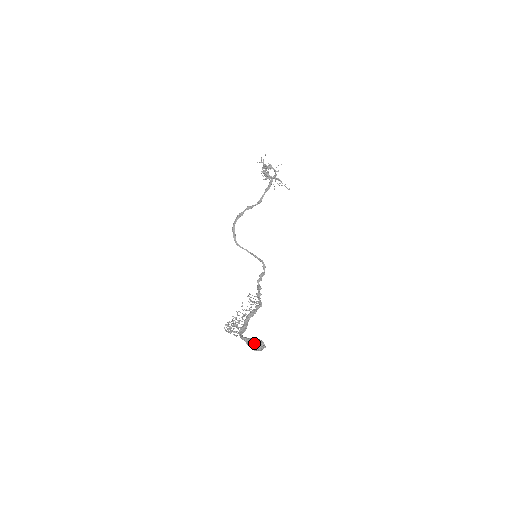
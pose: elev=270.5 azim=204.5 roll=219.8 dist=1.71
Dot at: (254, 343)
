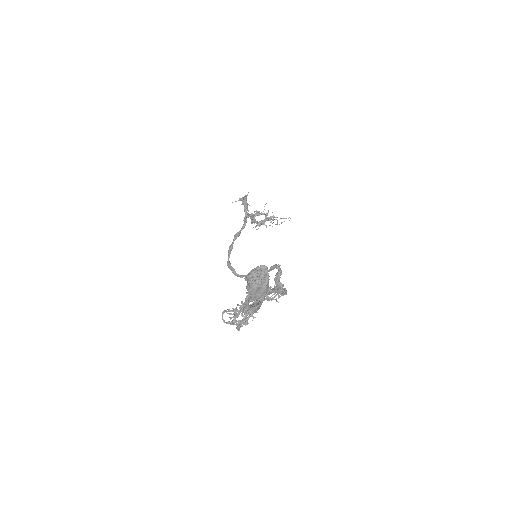
Dot at: (248, 277)
